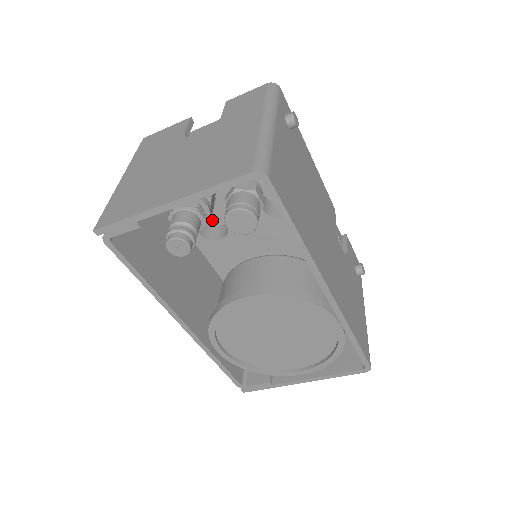
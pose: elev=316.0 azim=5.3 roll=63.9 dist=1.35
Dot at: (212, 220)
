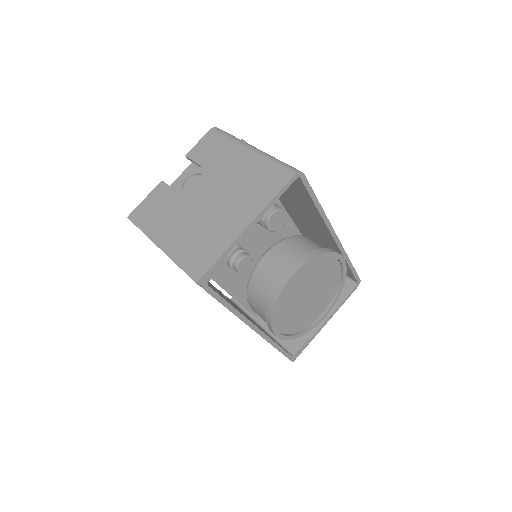
Dot at: occluded
